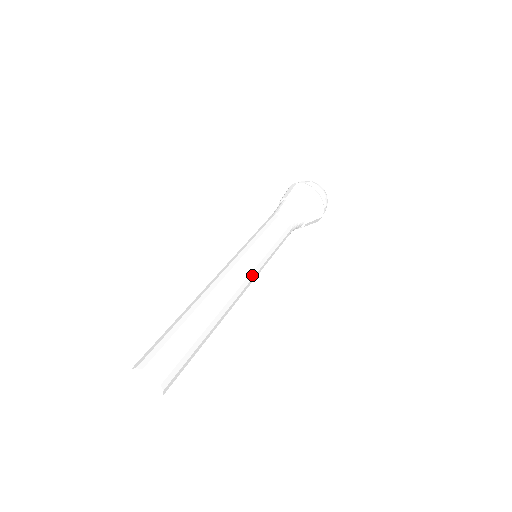
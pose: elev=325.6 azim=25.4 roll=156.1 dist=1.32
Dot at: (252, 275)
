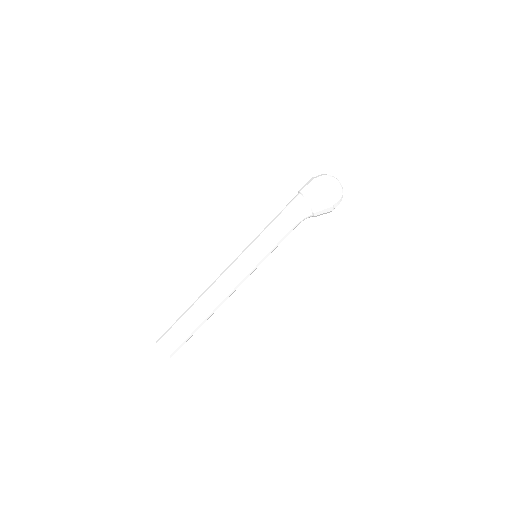
Dot at: occluded
